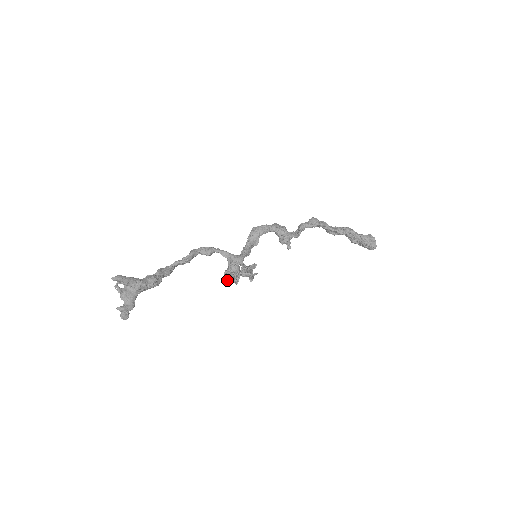
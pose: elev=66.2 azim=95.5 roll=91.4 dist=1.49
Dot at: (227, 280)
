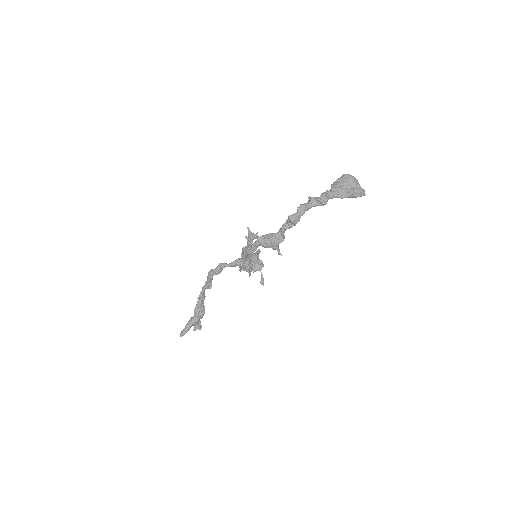
Dot at: occluded
